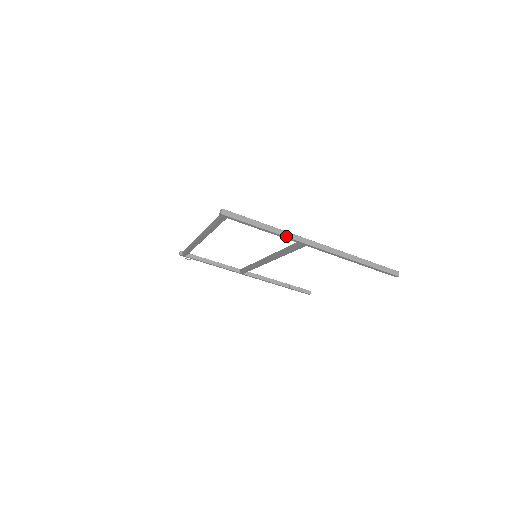
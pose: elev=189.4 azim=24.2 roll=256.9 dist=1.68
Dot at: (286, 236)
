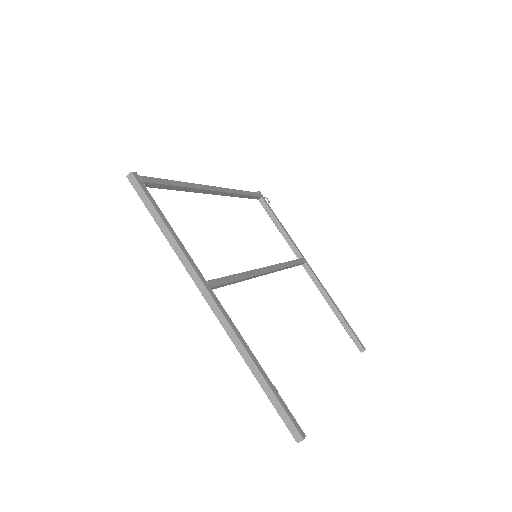
Dot at: (181, 259)
